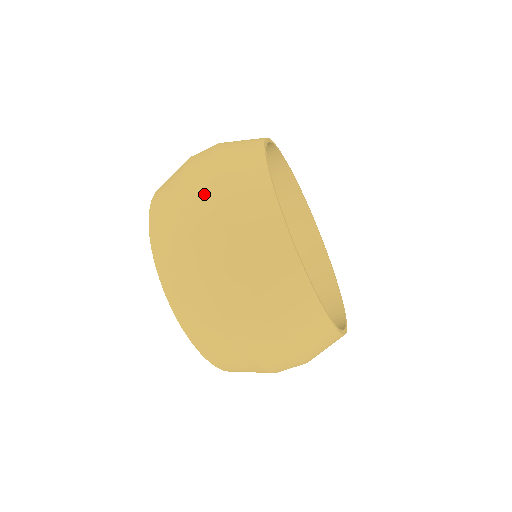
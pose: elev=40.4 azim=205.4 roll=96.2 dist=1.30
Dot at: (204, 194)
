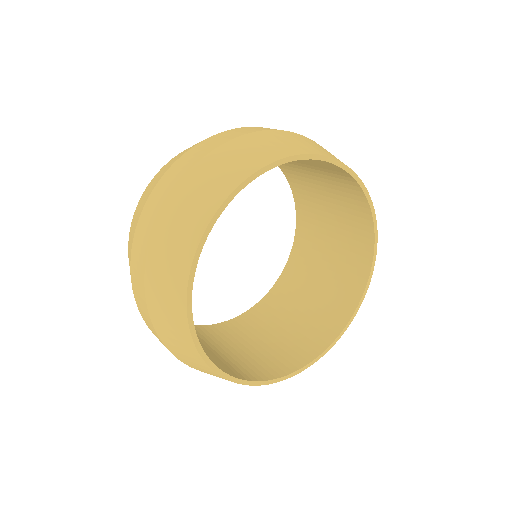
Dot at: (144, 240)
